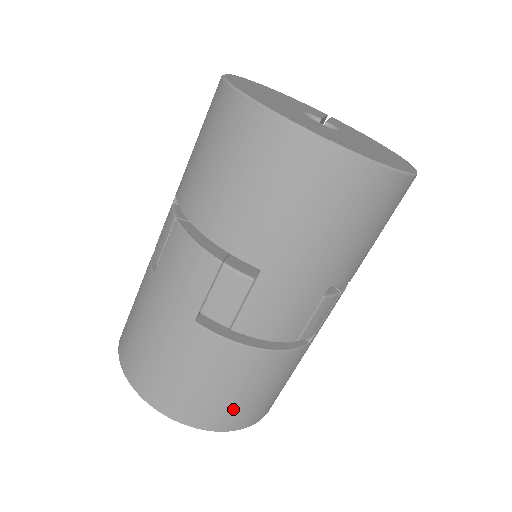
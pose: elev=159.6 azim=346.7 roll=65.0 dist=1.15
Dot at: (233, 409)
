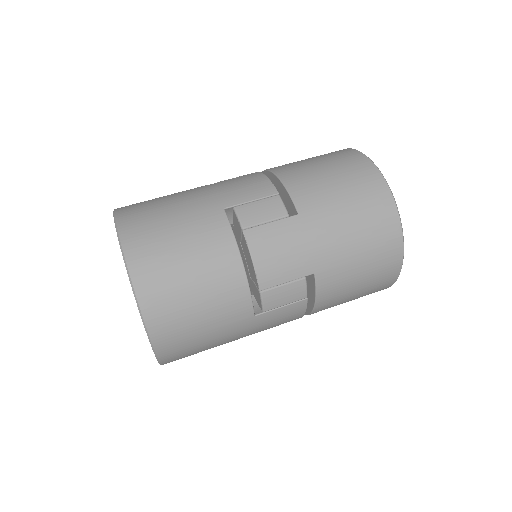
Dot at: (171, 292)
